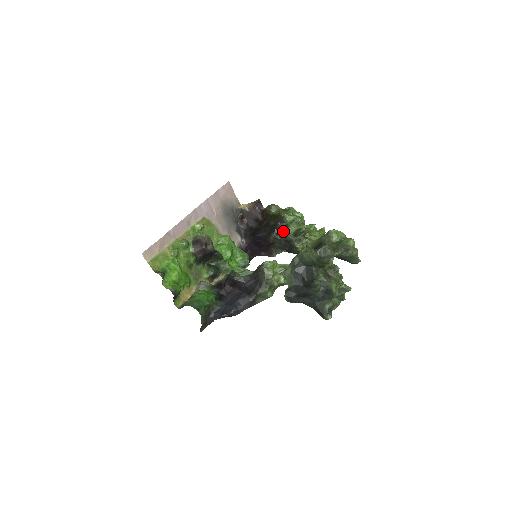
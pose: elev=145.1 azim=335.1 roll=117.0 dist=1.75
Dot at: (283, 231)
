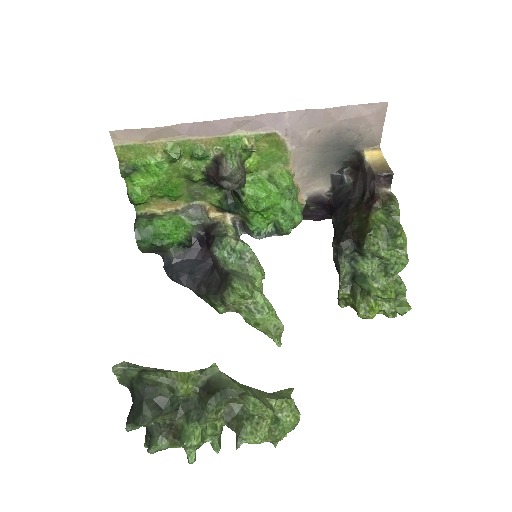
Dot at: (349, 255)
